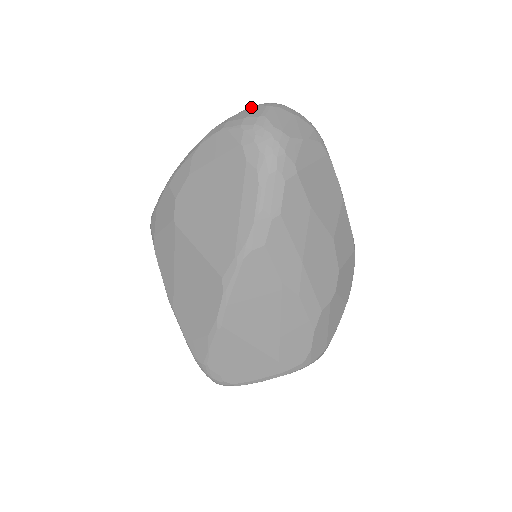
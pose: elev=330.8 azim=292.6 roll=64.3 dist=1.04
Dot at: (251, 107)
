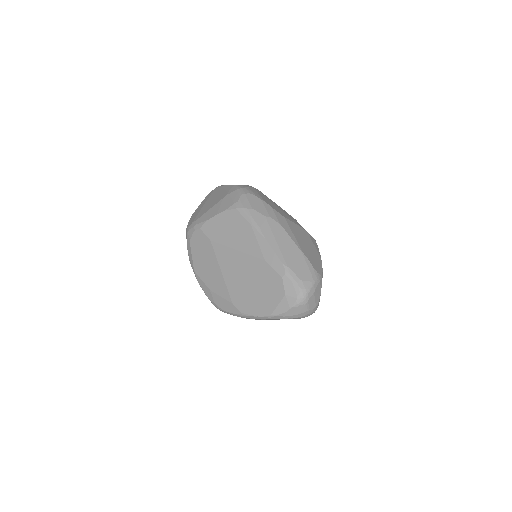
Dot at: (295, 307)
